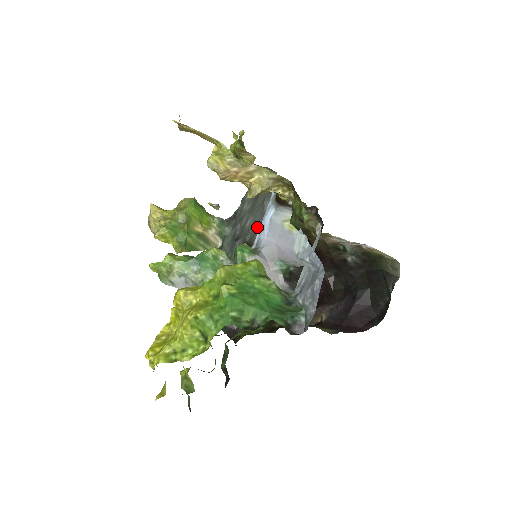
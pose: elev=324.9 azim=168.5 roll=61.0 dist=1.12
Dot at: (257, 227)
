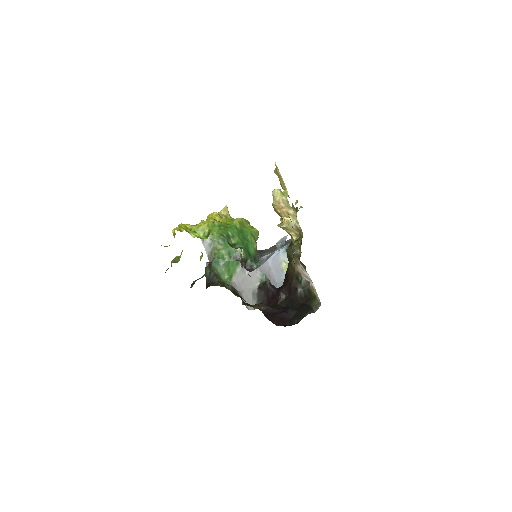
Dot at: occluded
